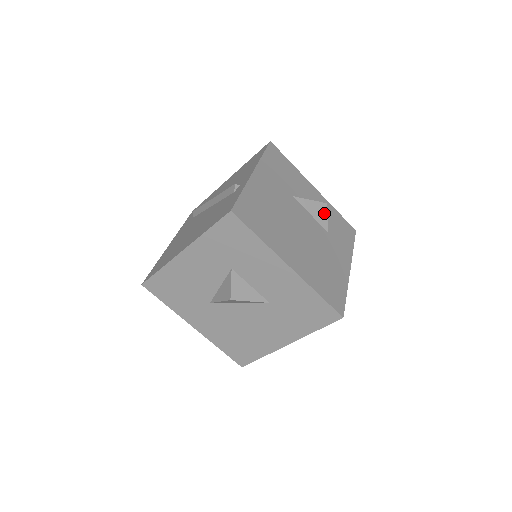
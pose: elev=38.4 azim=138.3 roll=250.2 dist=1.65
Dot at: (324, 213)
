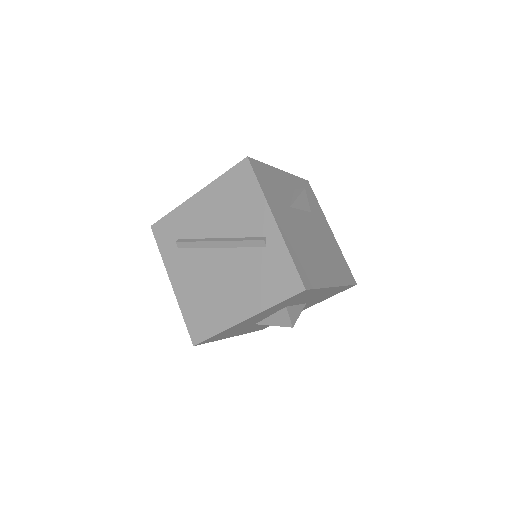
Dot at: (306, 199)
